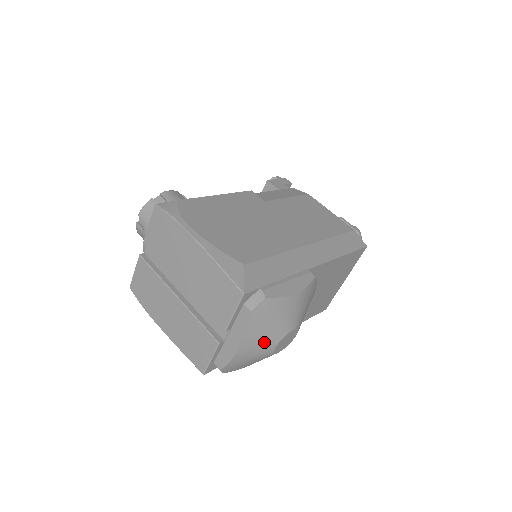
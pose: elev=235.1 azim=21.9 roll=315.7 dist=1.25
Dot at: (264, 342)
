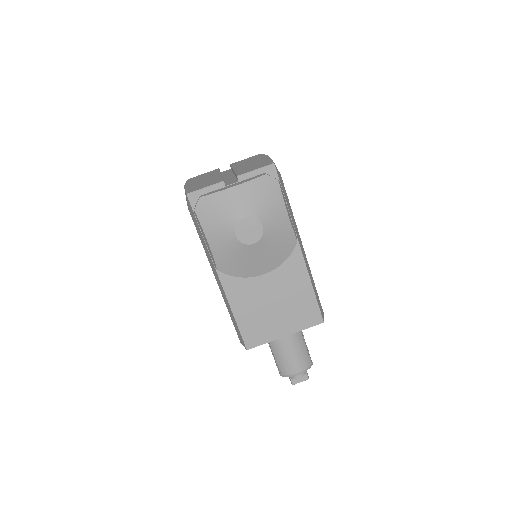
Dot at: (245, 203)
